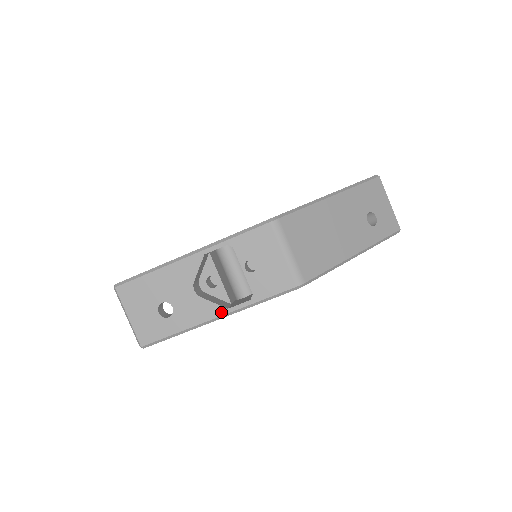
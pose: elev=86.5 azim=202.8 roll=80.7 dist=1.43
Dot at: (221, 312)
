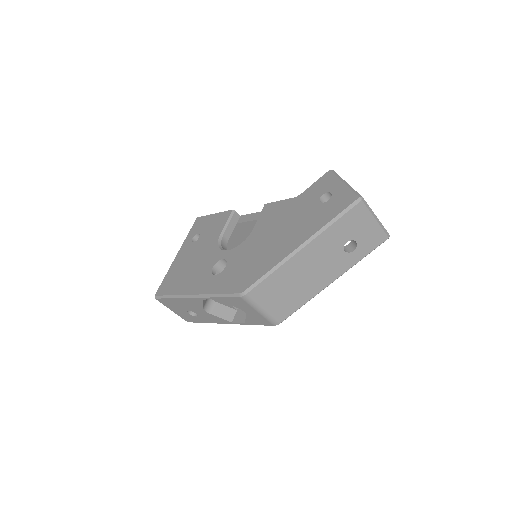
Dot at: (228, 323)
